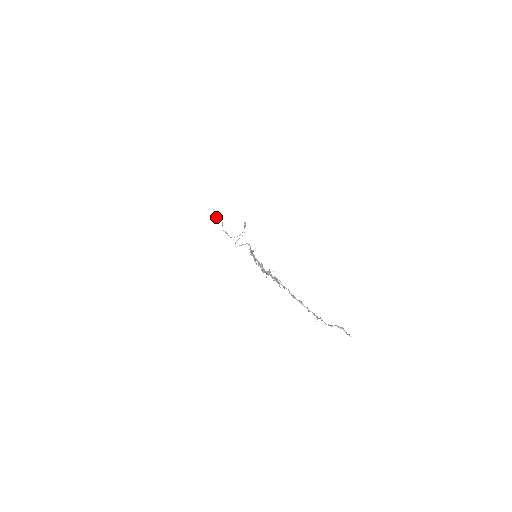
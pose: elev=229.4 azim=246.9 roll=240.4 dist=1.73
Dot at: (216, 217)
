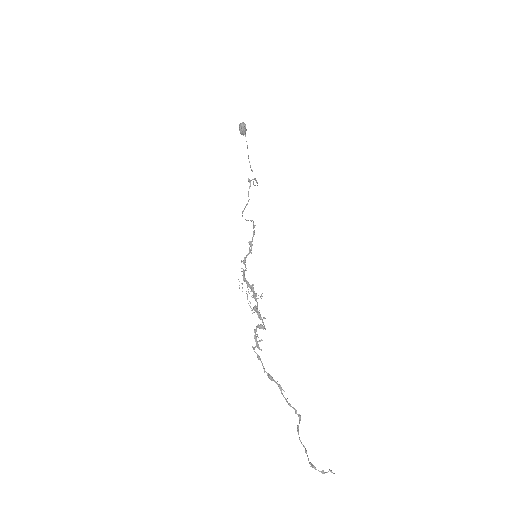
Dot at: (240, 133)
